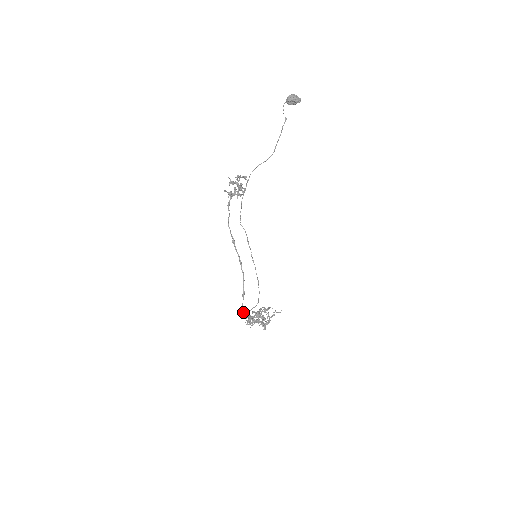
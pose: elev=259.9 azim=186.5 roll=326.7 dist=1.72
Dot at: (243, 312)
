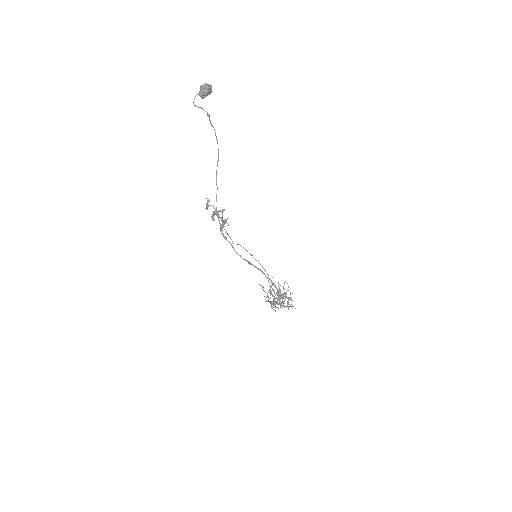
Dot at: occluded
